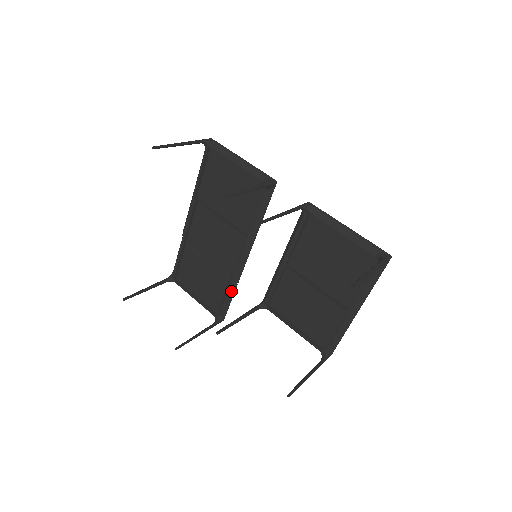
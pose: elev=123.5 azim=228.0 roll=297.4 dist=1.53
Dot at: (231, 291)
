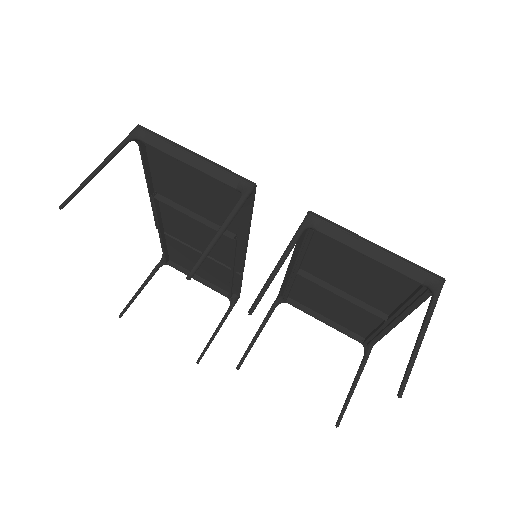
Dot at: (238, 279)
